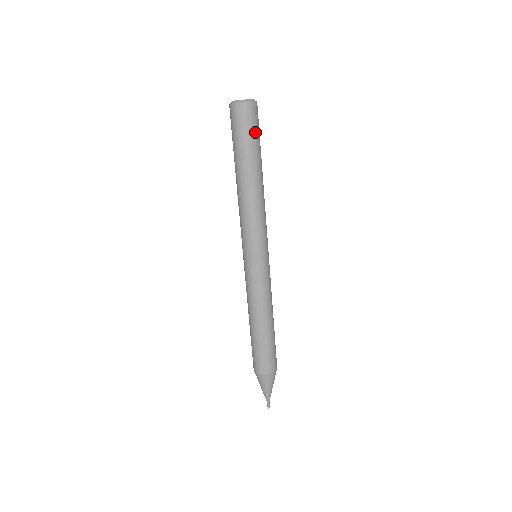
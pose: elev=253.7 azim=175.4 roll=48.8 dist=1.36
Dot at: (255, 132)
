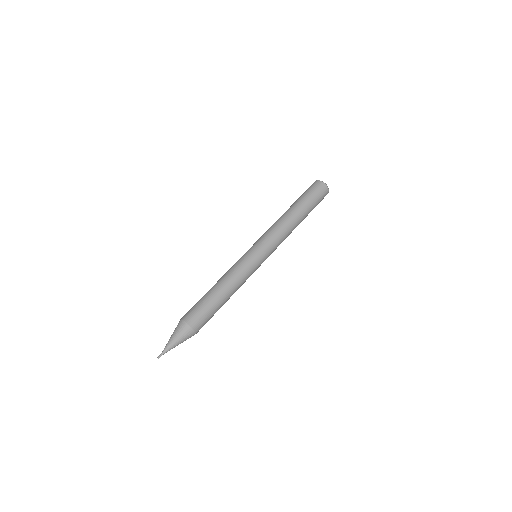
Dot at: (314, 195)
